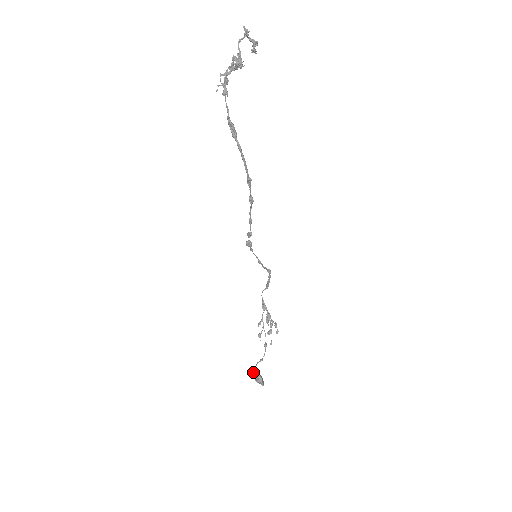
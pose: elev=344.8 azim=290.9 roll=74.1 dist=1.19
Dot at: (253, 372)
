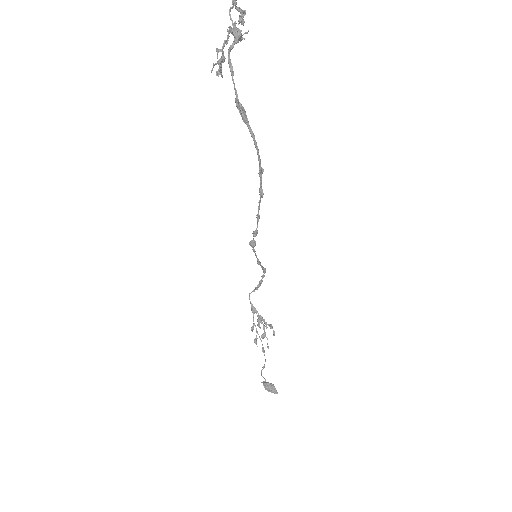
Dot at: (264, 382)
